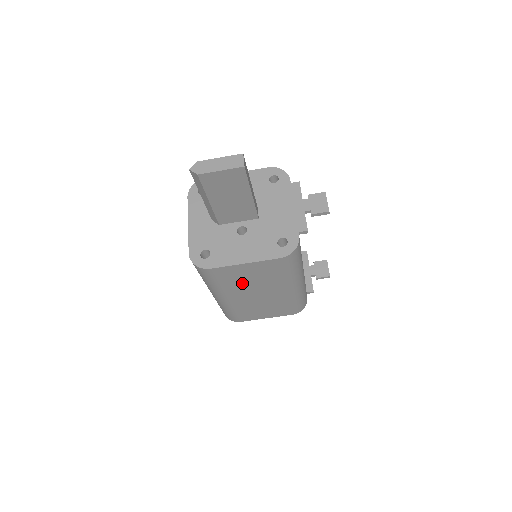
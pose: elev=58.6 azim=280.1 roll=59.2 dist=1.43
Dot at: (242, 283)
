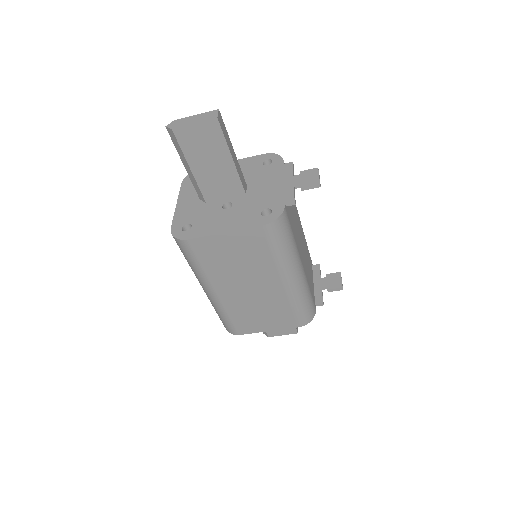
Dot at: (228, 266)
